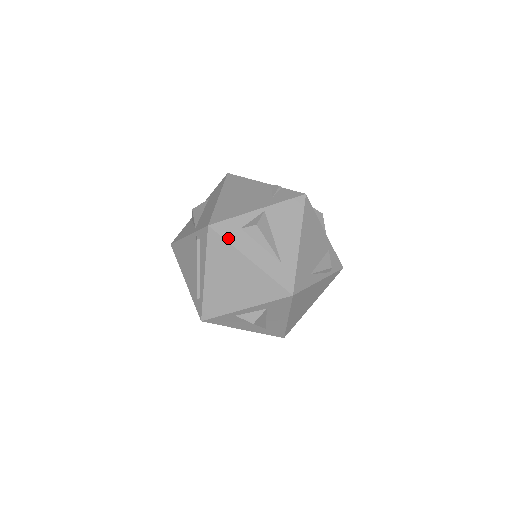
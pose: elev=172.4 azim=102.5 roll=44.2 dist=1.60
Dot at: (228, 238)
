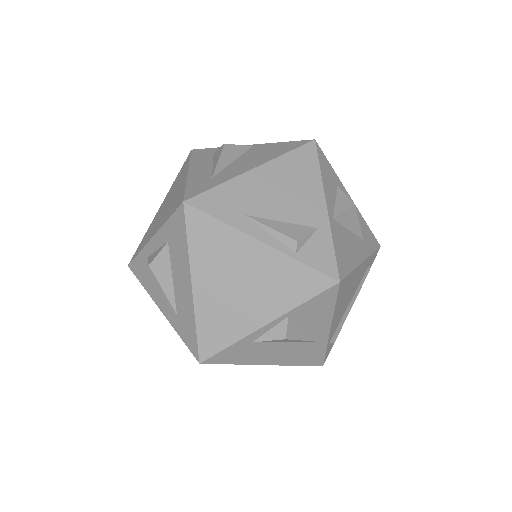
Dot at: (194, 157)
